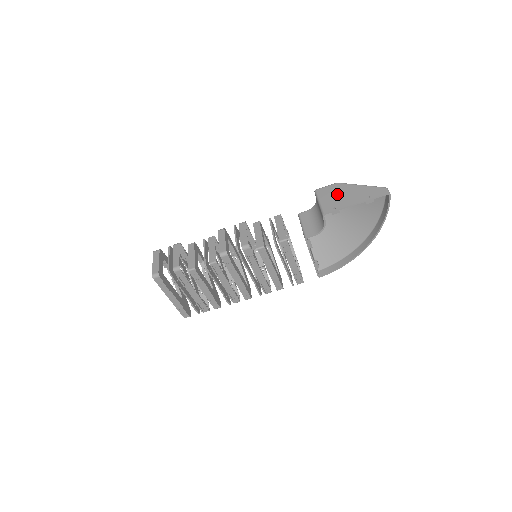
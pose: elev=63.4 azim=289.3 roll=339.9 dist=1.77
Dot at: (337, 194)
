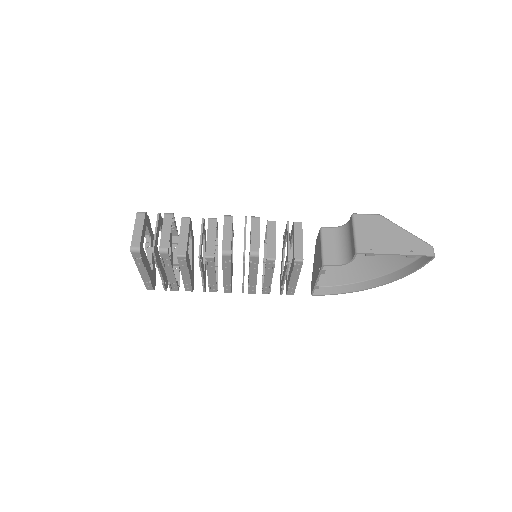
Dot at: (377, 231)
